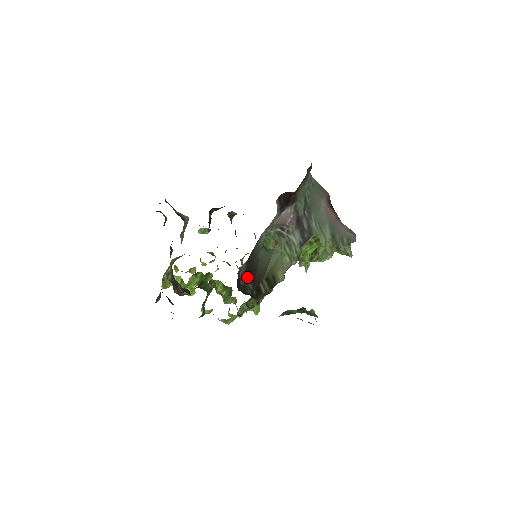
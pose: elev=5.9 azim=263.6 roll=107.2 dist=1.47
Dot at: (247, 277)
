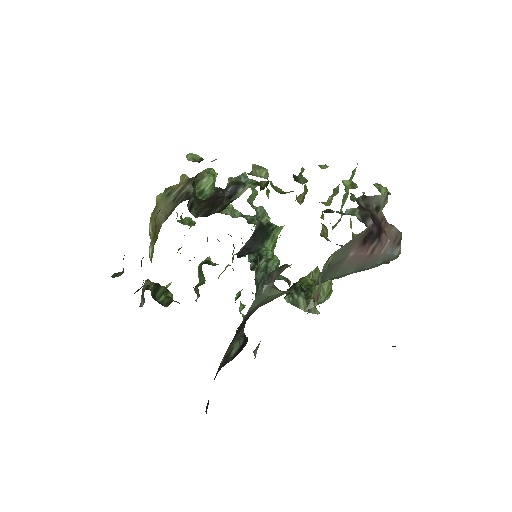
Dot at: (231, 344)
